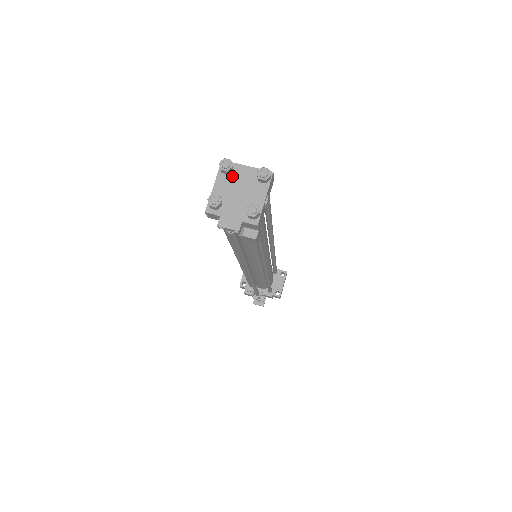
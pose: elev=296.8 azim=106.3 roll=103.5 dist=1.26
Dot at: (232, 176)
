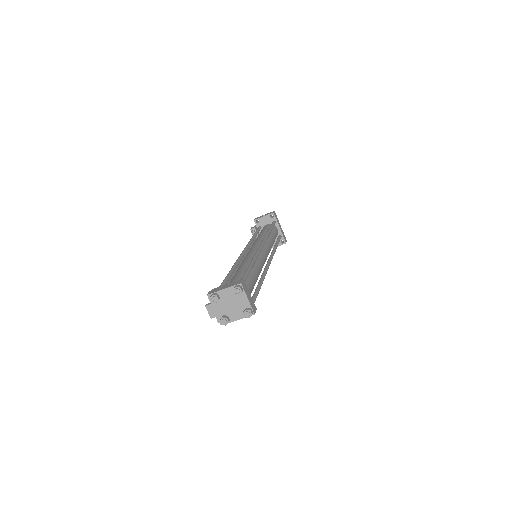
Dot at: (236, 295)
